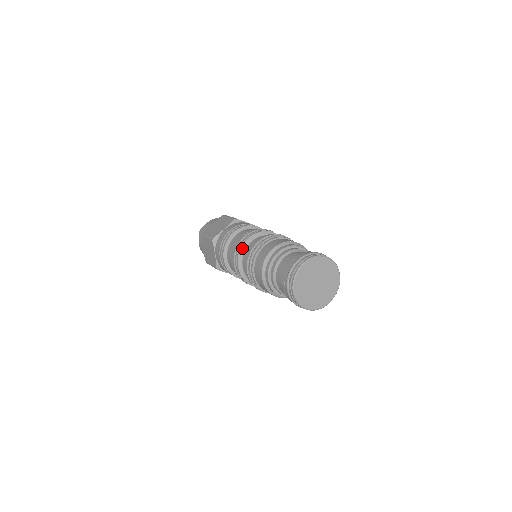
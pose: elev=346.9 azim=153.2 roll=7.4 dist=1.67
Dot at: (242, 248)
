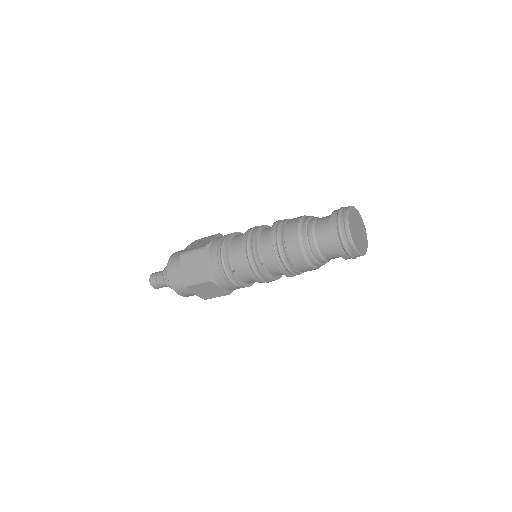
Dot at: (268, 226)
